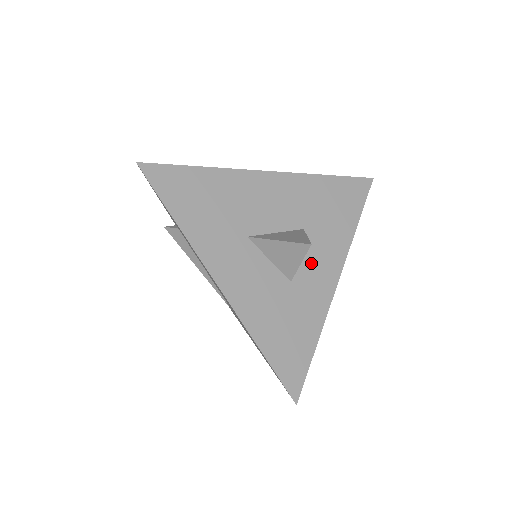
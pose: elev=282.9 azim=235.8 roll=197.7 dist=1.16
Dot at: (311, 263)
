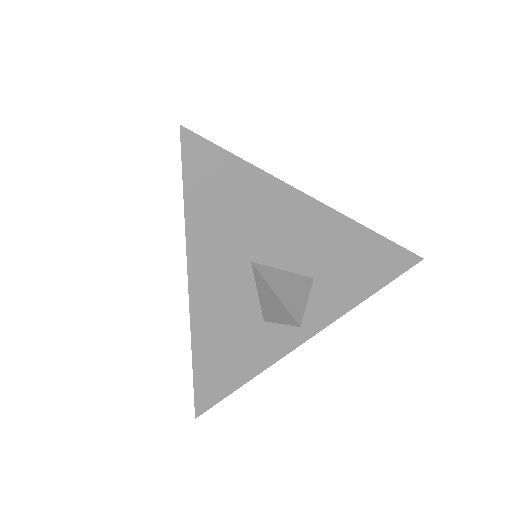
Dot at: occluded
